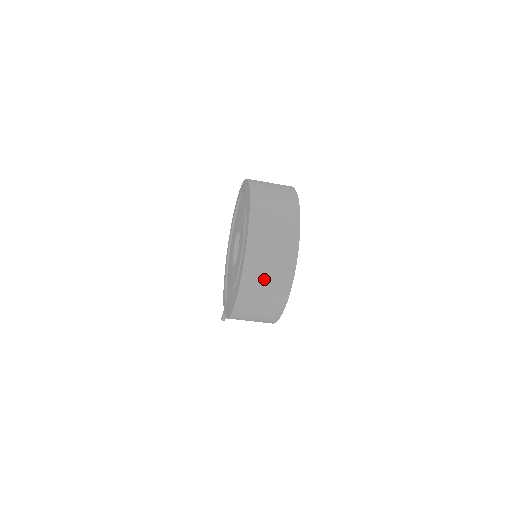
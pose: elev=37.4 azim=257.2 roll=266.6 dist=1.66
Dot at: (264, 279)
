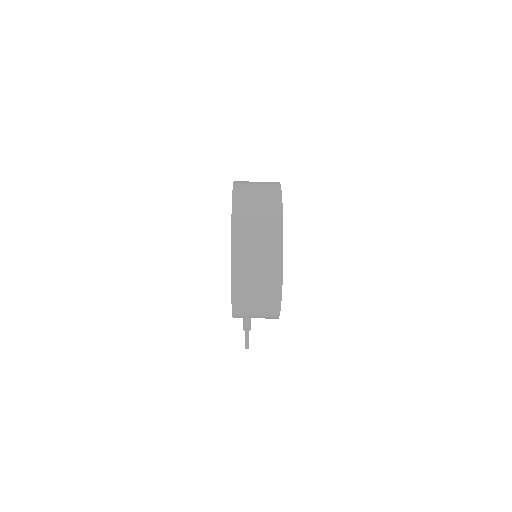
Dot at: (254, 256)
